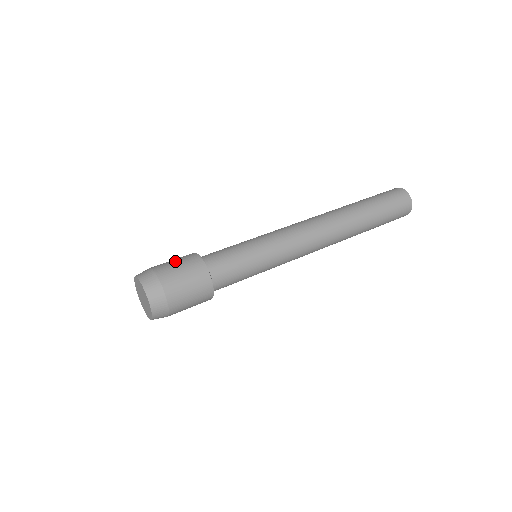
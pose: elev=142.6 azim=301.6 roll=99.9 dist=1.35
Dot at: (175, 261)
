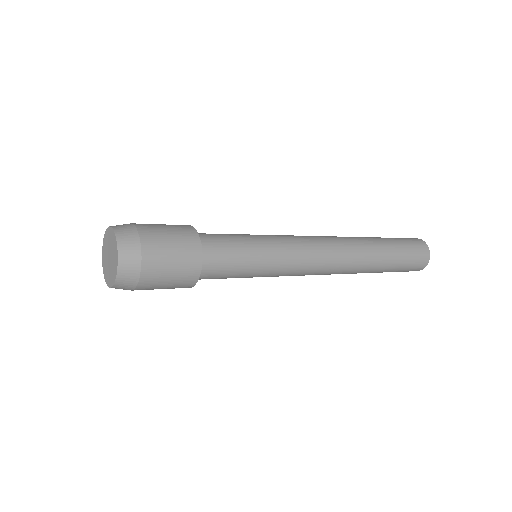
Dot at: (168, 230)
